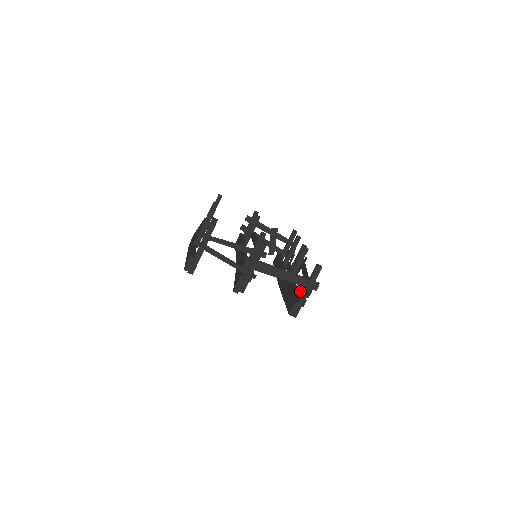
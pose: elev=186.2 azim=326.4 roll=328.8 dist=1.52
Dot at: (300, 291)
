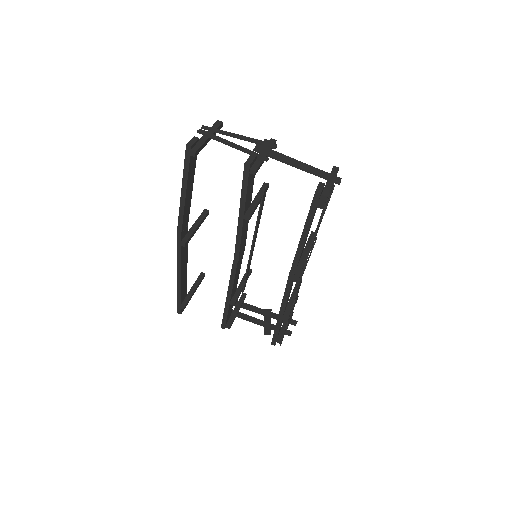
Dot at: occluded
